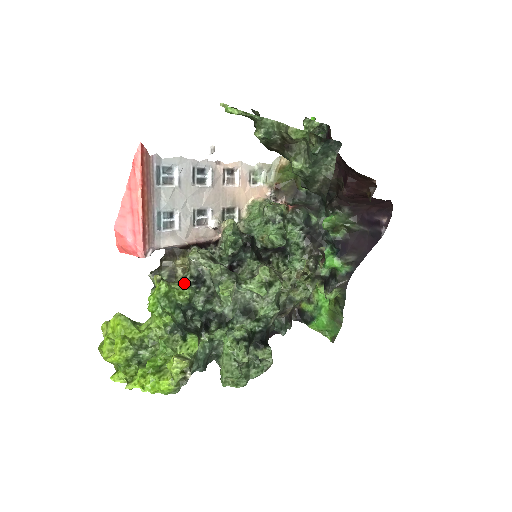
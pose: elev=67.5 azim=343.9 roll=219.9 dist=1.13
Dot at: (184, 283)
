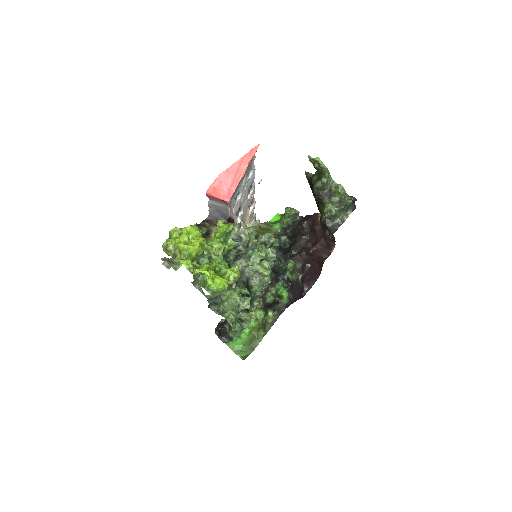
Dot at: occluded
